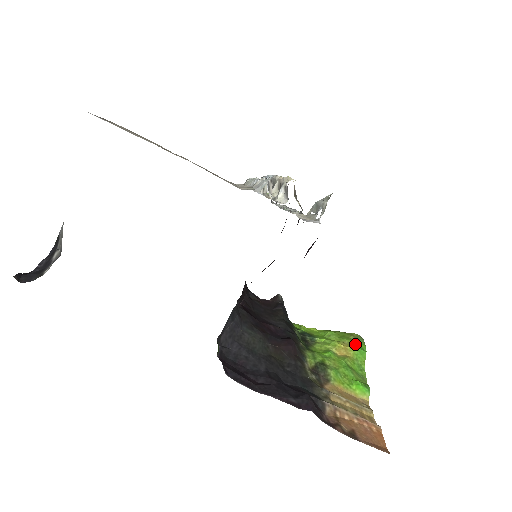
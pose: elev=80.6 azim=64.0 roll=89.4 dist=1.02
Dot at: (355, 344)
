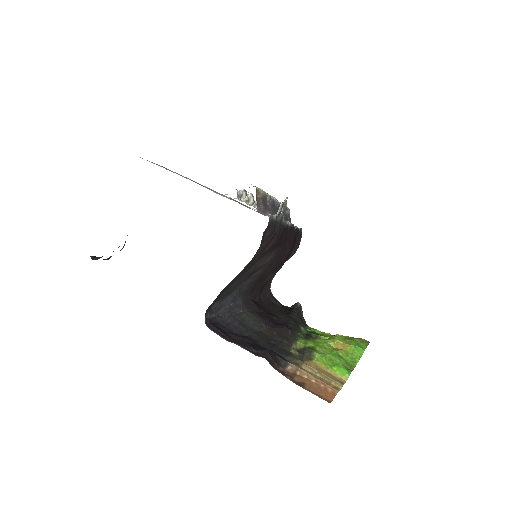
Dot at: (355, 343)
